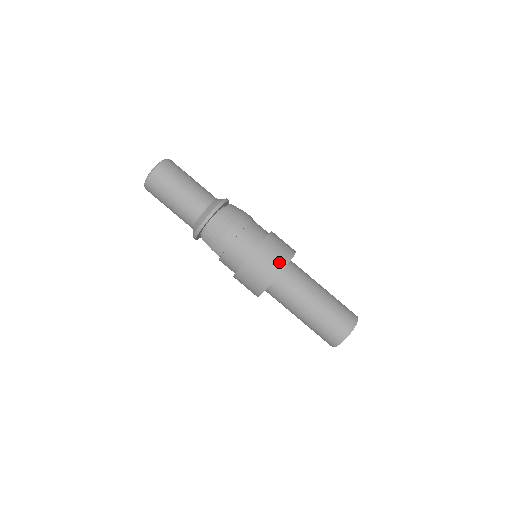
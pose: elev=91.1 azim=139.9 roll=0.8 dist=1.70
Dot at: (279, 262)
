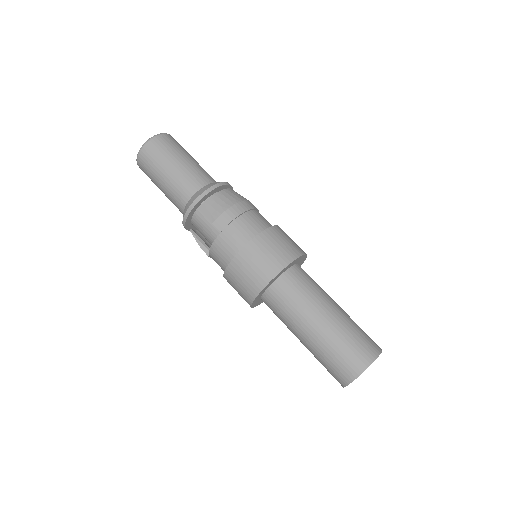
Dot at: (295, 248)
